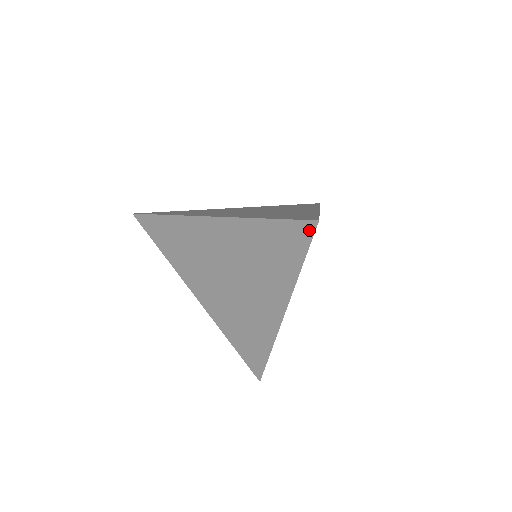
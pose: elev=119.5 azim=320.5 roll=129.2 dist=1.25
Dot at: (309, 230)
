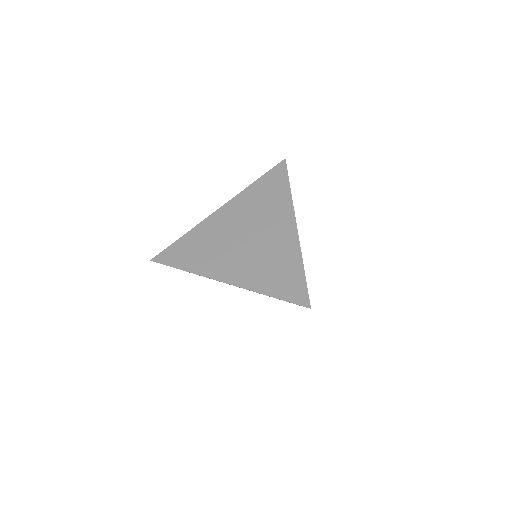
Dot at: occluded
